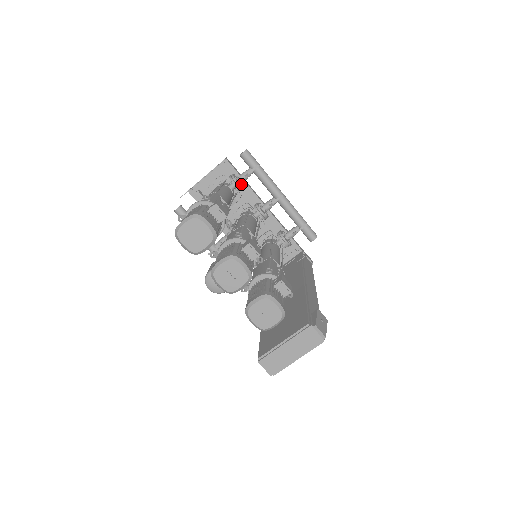
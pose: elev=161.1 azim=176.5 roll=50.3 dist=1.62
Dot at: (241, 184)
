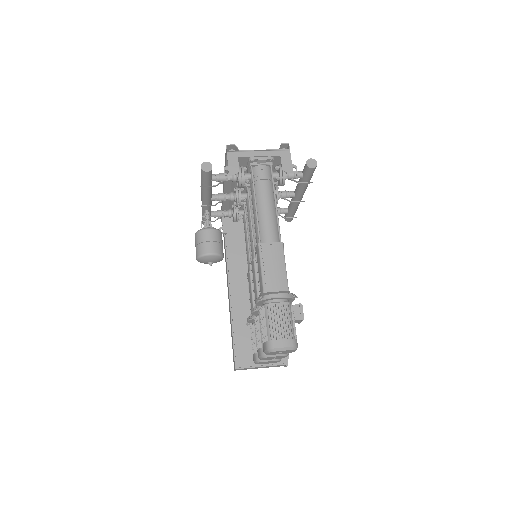
Dot at: occluded
